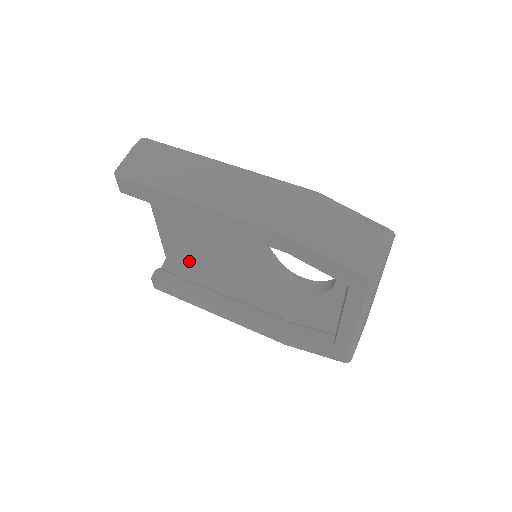
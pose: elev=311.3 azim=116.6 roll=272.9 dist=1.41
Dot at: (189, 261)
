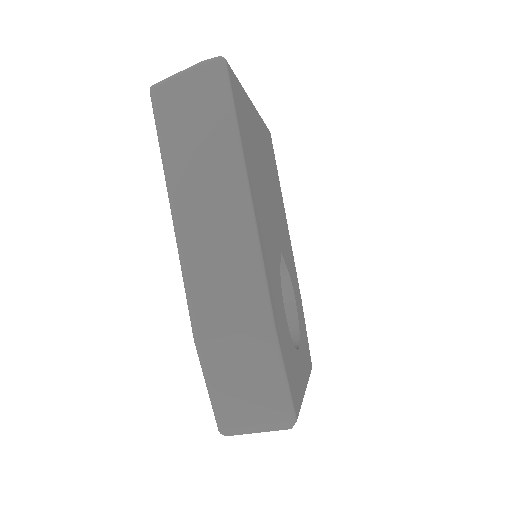
Dot at: occluded
